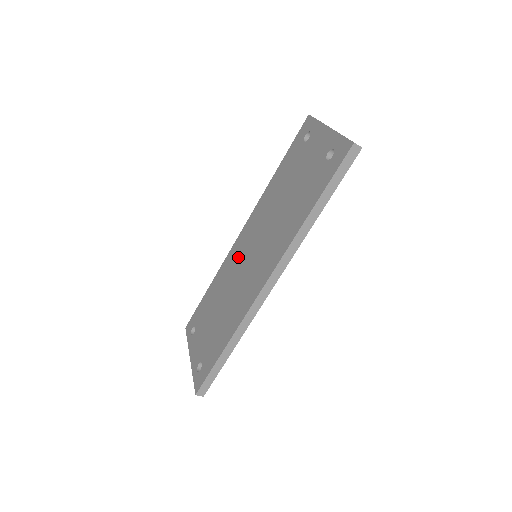
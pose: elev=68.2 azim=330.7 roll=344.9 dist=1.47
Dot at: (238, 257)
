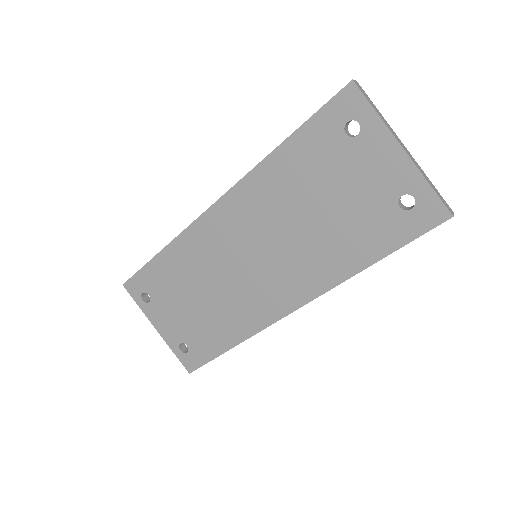
Dot at: (220, 245)
